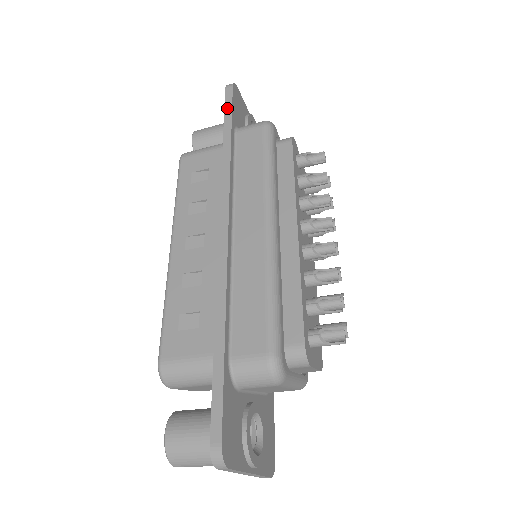
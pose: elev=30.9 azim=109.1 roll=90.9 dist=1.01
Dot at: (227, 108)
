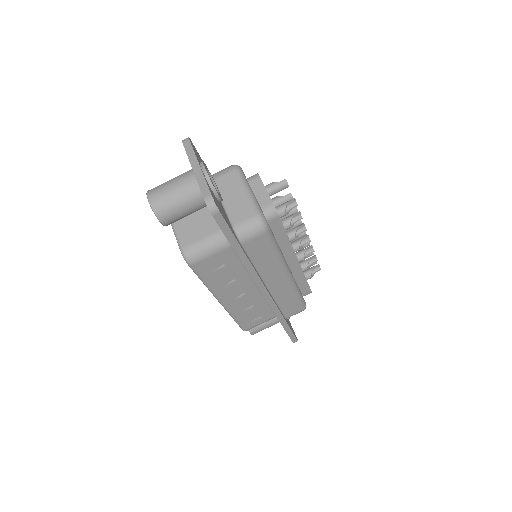
Dot at: occluded
